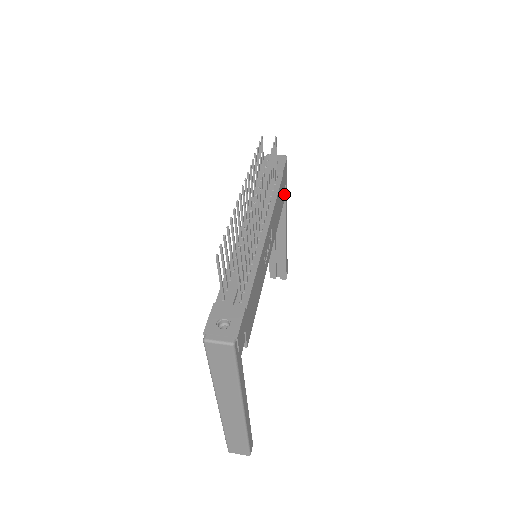
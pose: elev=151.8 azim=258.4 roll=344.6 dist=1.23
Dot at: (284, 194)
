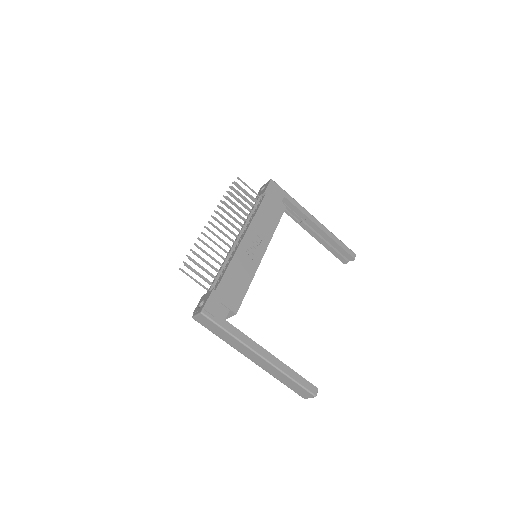
Dot at: (283, 204)
